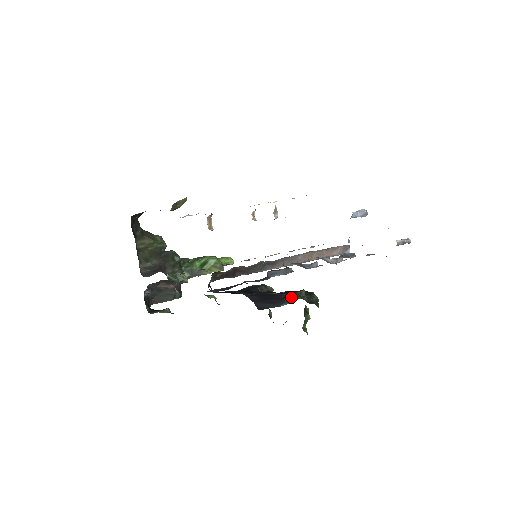
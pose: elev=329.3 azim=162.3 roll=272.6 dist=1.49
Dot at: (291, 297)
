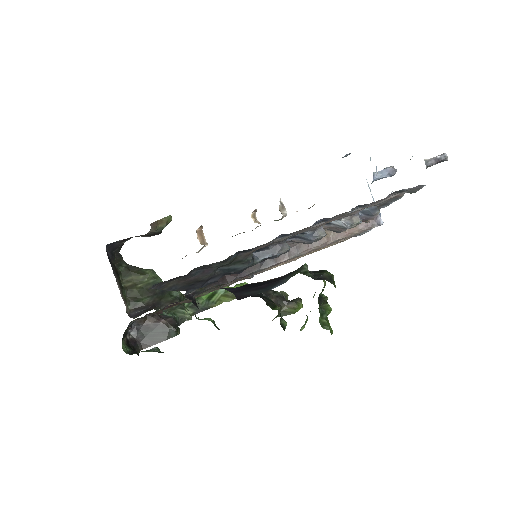
Dot at: (287, 276)
